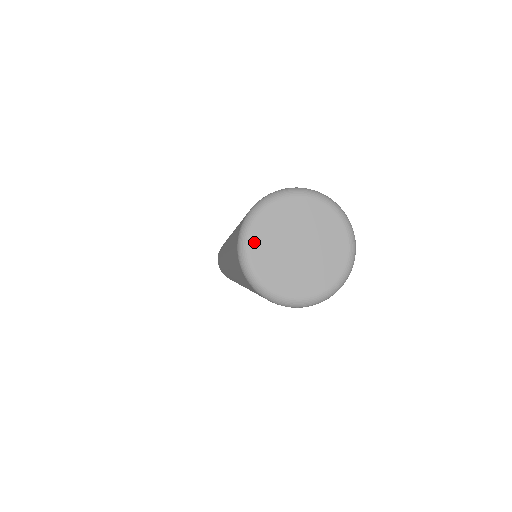
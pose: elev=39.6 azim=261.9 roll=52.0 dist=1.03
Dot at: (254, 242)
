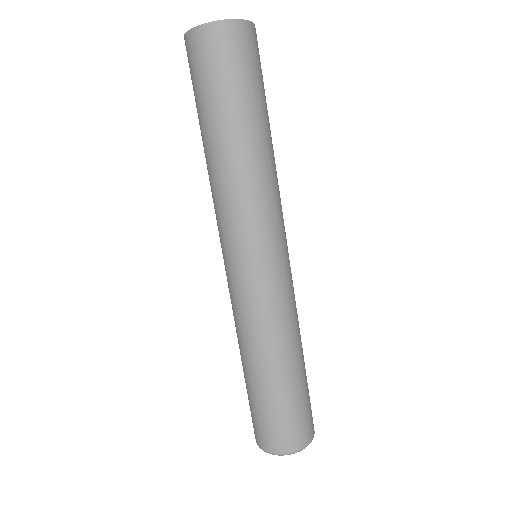
Dot at: occluded
